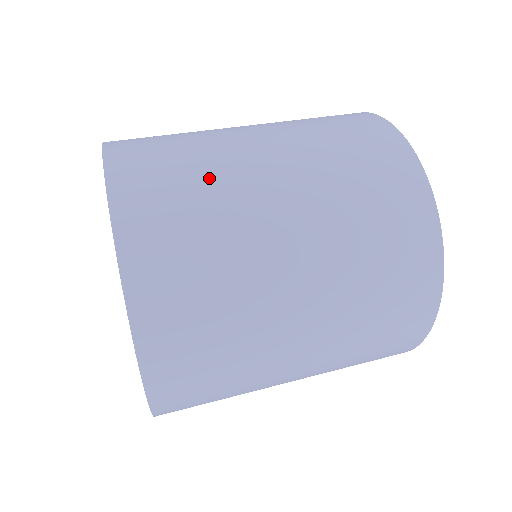
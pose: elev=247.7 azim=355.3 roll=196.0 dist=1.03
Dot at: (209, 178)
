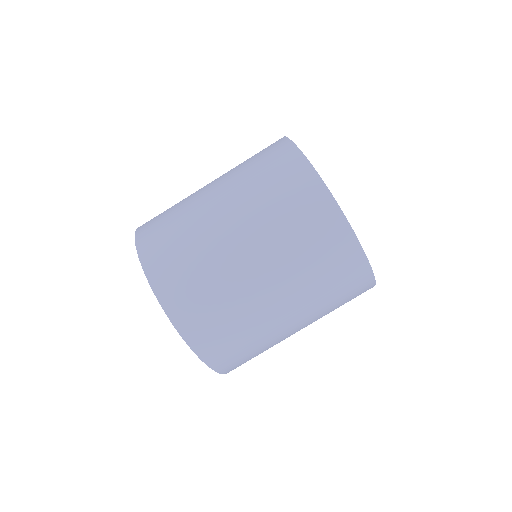
Dot at: (200, 254)
